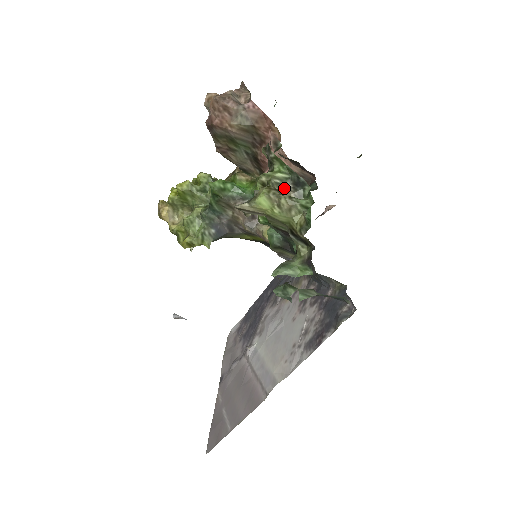
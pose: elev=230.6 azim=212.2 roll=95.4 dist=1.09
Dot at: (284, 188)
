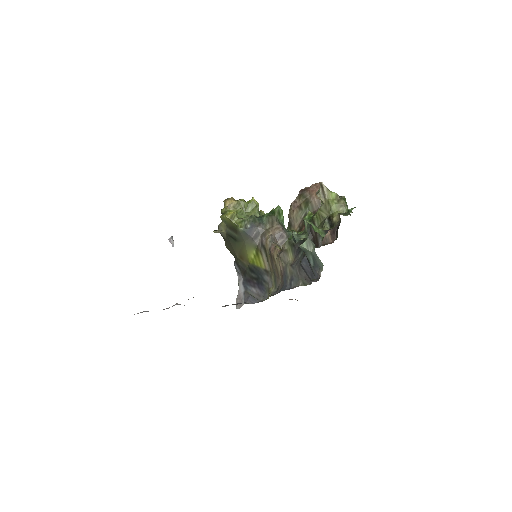
Dot at: occluded
